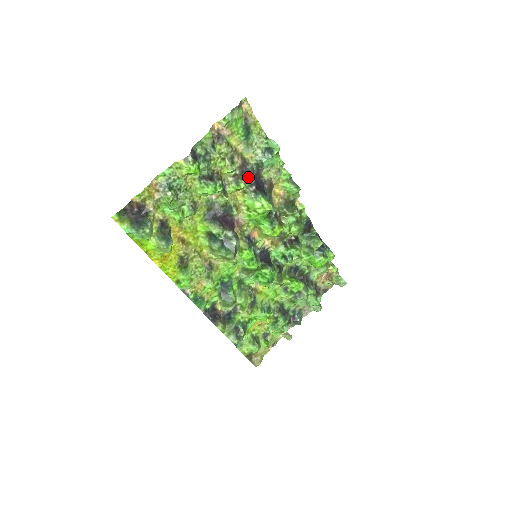
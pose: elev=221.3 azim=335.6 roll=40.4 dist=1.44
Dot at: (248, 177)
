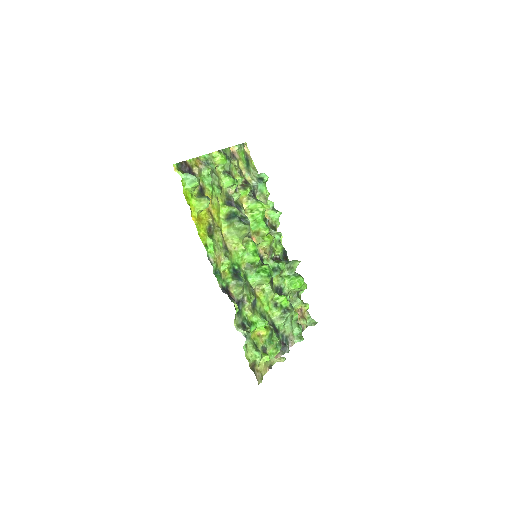
Dot at: (251, 187)
